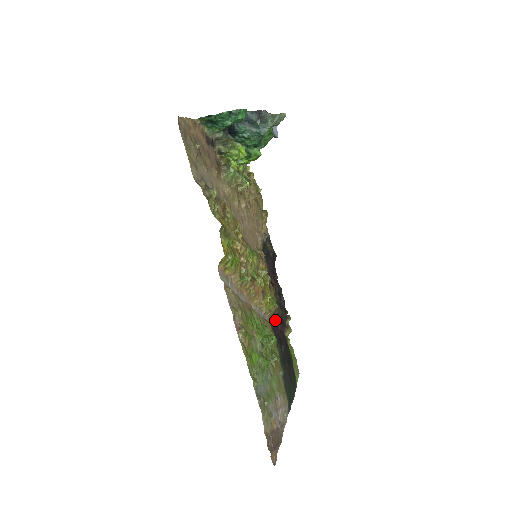
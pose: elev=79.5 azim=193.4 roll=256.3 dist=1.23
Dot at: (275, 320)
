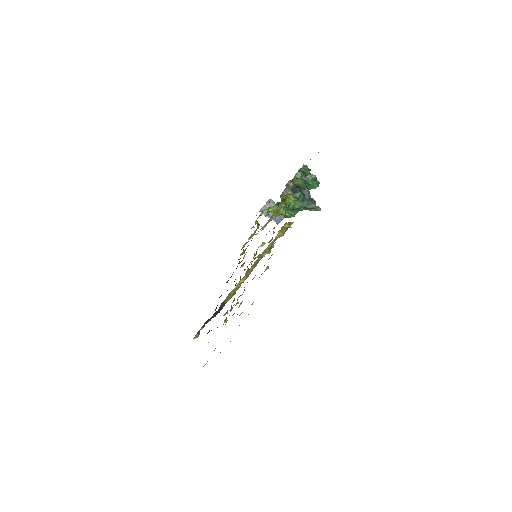
Dot at: (218, 310)
